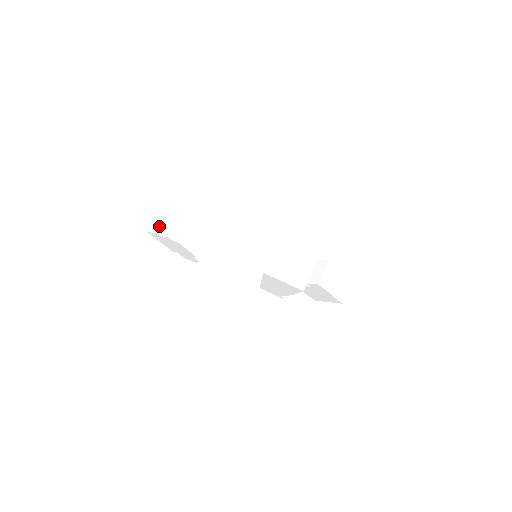
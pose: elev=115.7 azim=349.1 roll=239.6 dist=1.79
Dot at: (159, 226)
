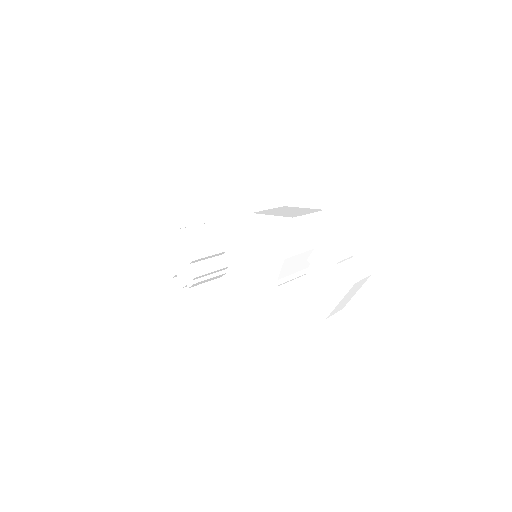
Dot at: occluded
